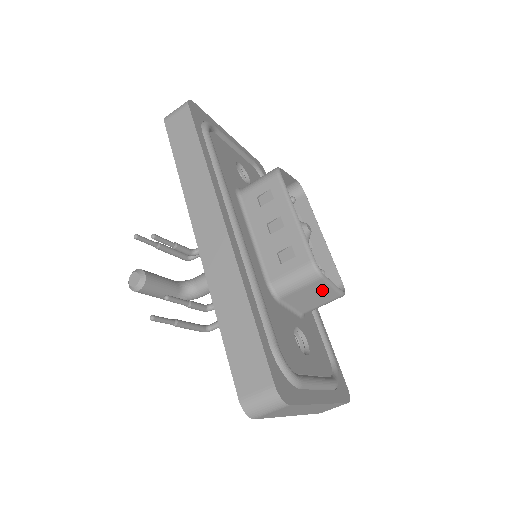
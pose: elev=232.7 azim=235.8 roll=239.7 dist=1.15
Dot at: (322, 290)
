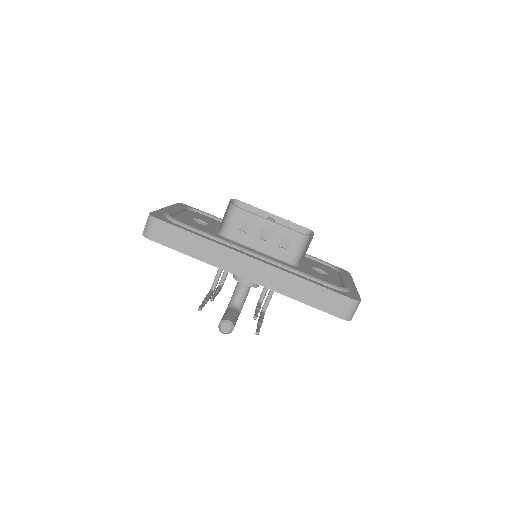
Dot at: (309, 241)
